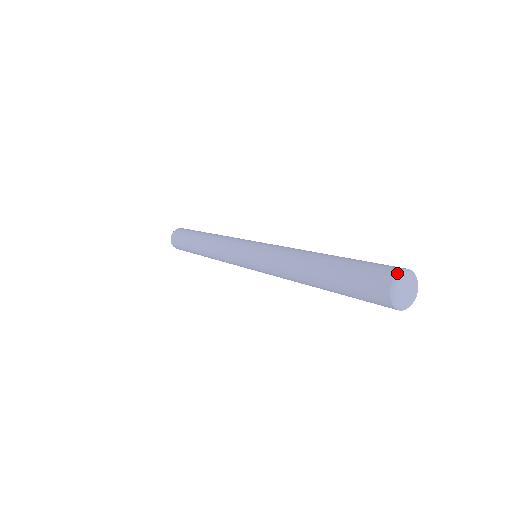
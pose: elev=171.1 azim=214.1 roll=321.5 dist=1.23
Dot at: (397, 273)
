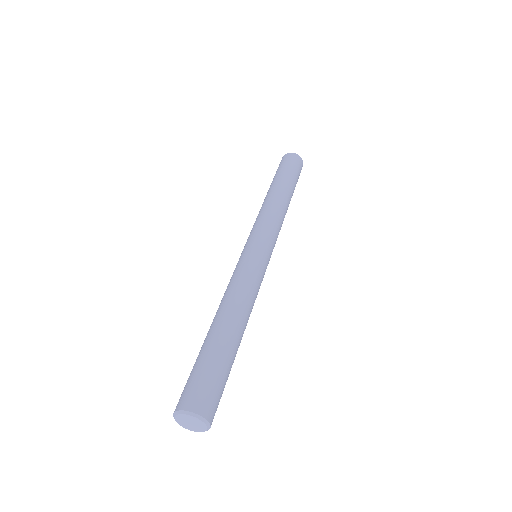
Dot at: (177, 410)
